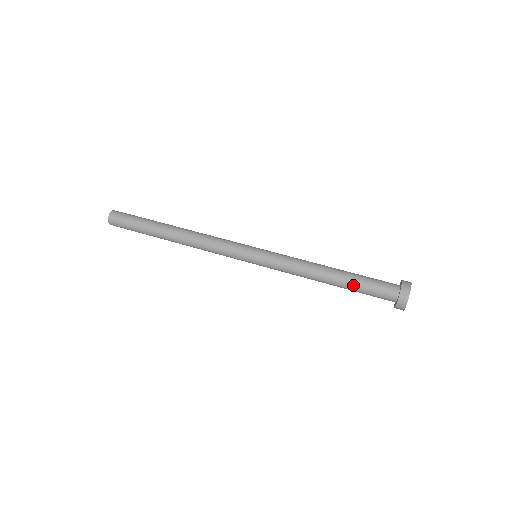
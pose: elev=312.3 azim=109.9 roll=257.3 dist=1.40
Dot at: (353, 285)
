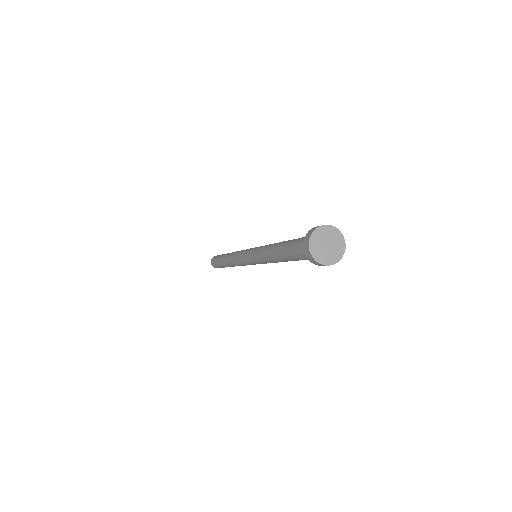
Dot at: occluded
